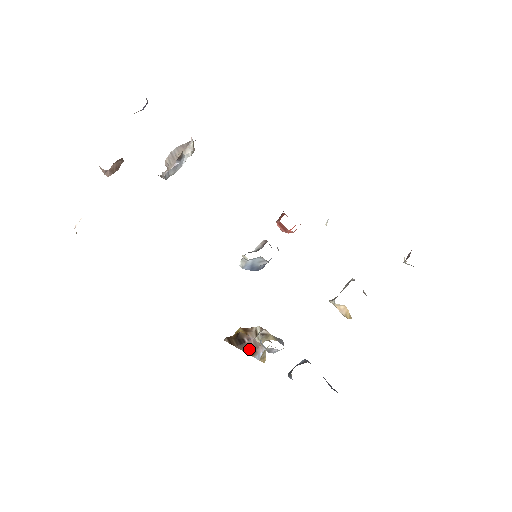
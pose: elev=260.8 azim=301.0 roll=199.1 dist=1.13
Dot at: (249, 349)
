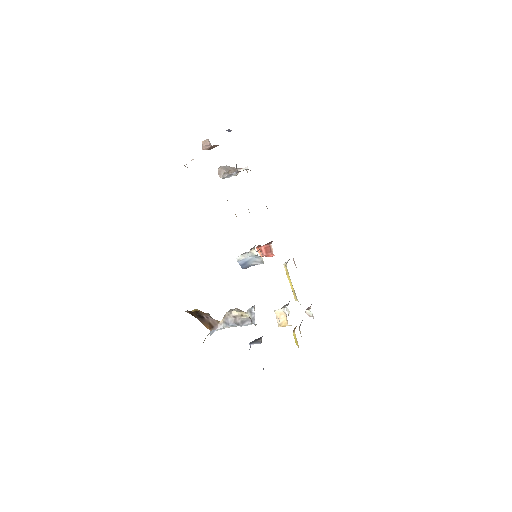
Dot at: (207, 324)
